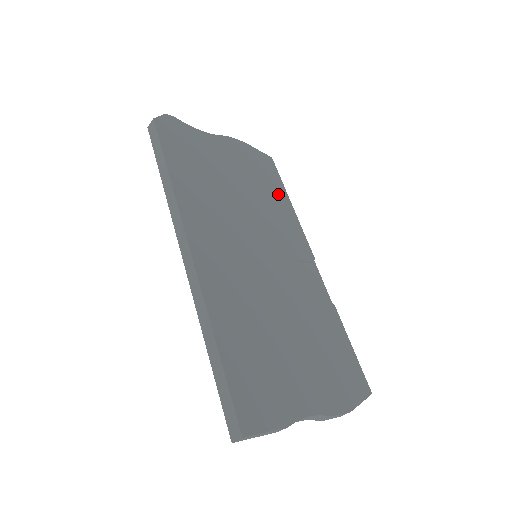
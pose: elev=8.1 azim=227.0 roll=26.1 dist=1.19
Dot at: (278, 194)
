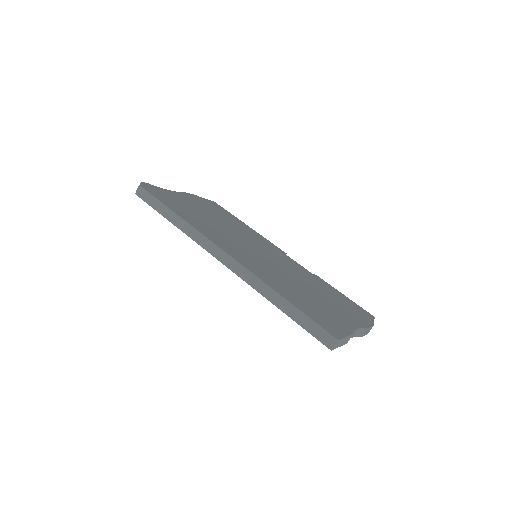
Dot at: (237, 221)
